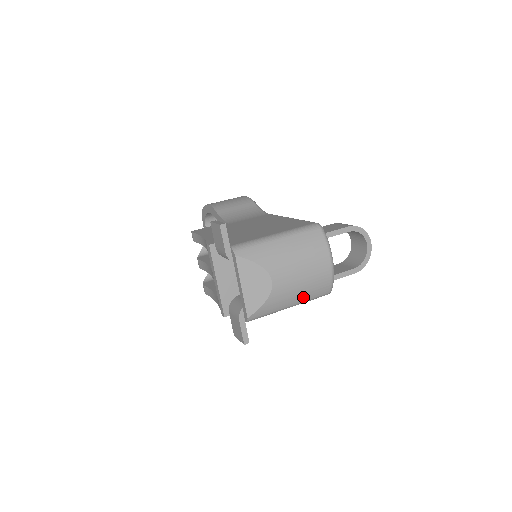
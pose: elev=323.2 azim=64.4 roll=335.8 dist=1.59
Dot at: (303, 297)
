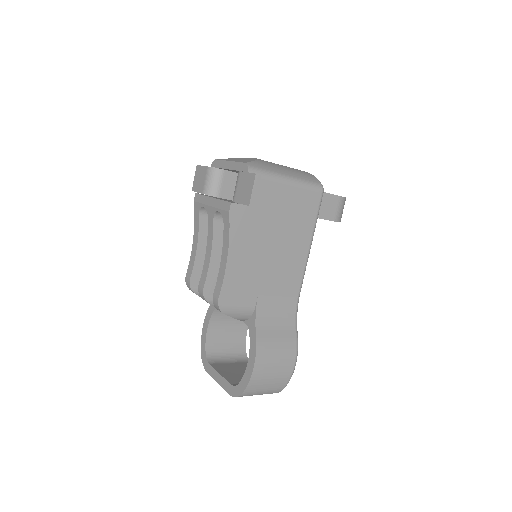
Dot at: (294, 174)
